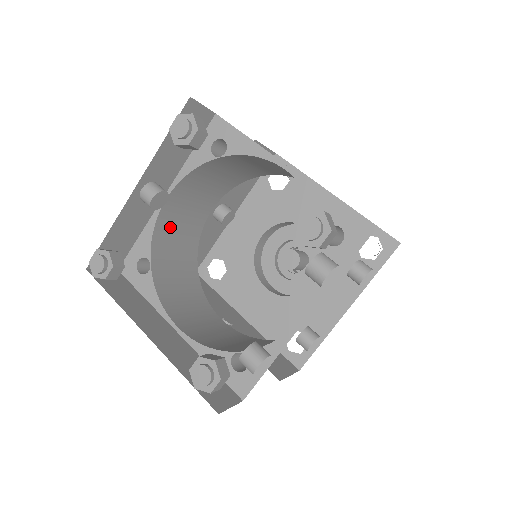
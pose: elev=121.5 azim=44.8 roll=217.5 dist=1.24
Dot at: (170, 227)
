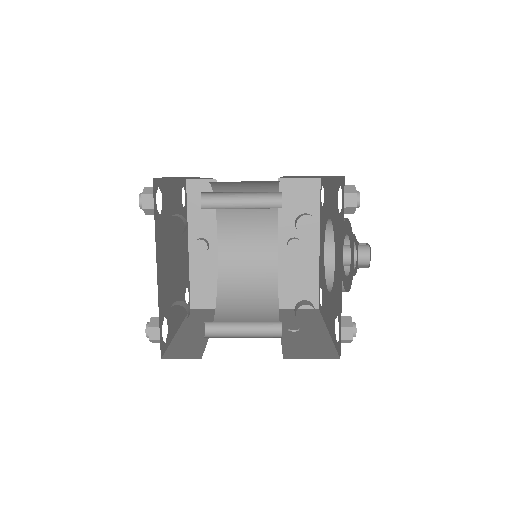
Dot at: (236, 266)
